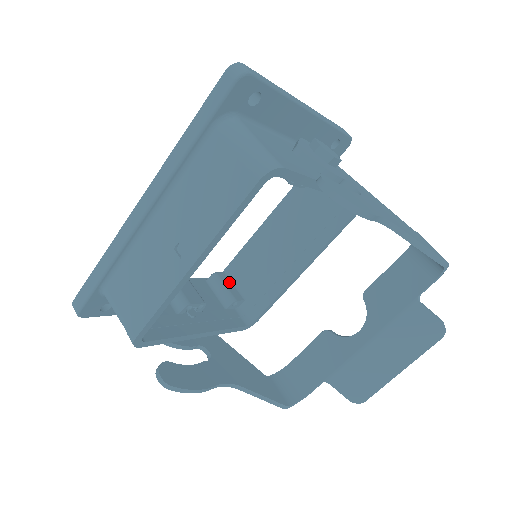
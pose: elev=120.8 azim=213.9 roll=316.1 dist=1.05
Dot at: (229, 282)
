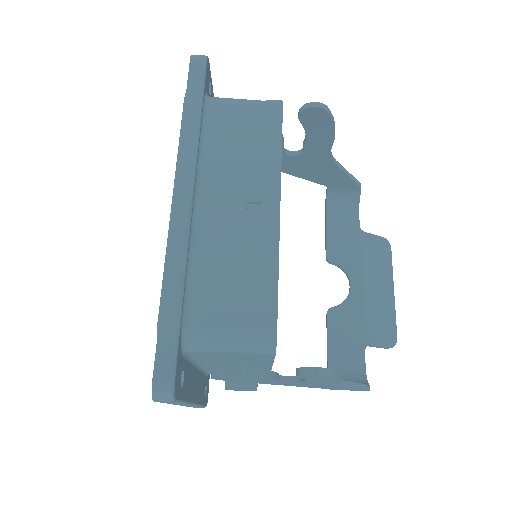
Dot at: occluded
